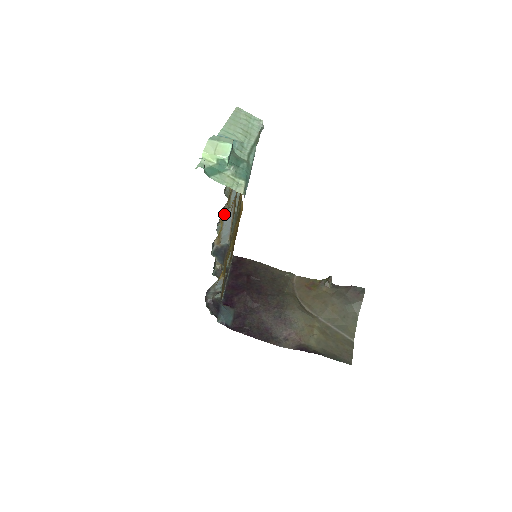
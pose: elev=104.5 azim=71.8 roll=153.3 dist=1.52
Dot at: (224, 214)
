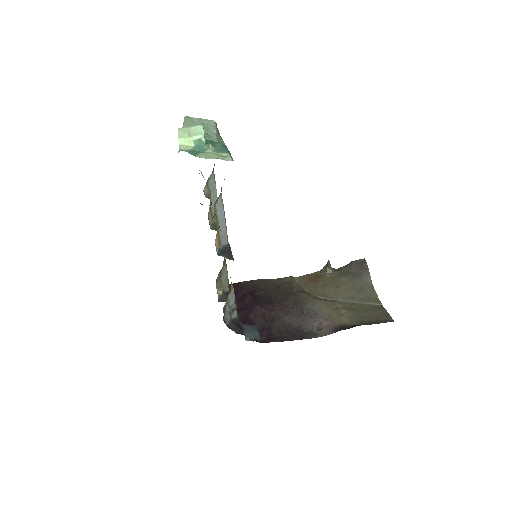
Dot at: (216, 207)
